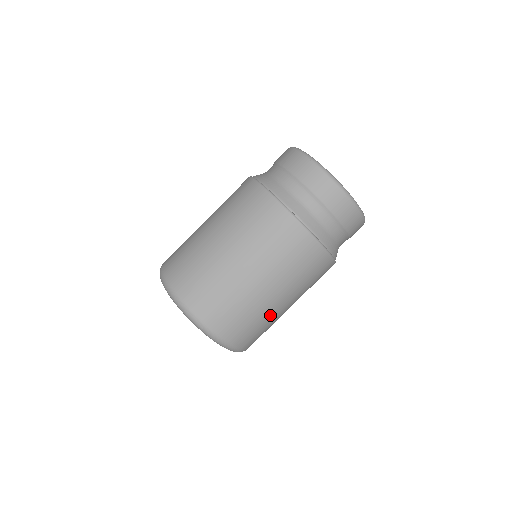
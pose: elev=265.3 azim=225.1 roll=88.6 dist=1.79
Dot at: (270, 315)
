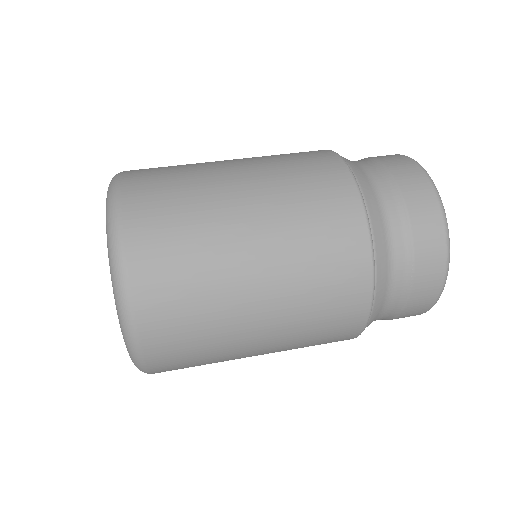
Dot at: (225, 304)
